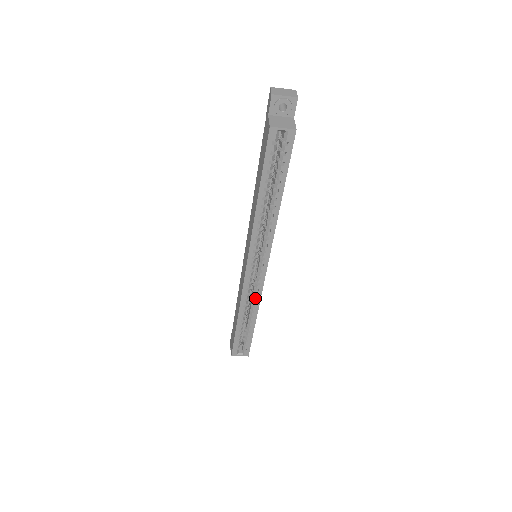
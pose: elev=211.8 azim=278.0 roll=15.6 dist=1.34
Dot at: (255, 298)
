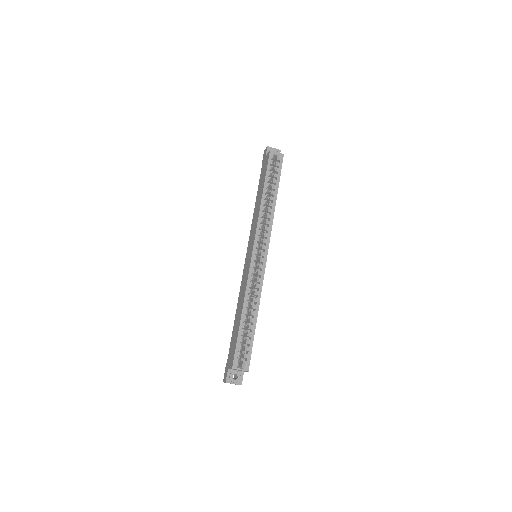
Dot at: (258, 286)
